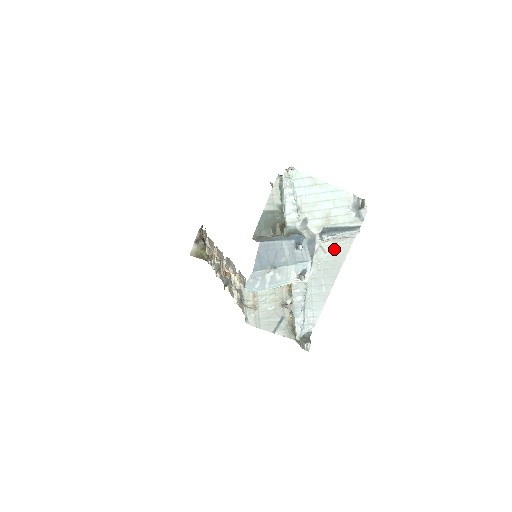
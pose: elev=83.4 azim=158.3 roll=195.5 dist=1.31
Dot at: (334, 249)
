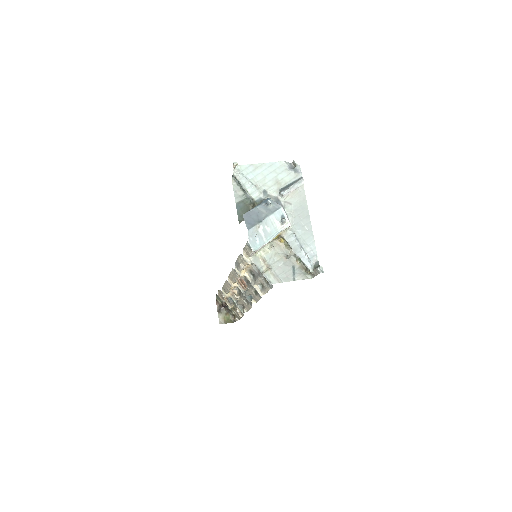
Dot at: (295, 199)
